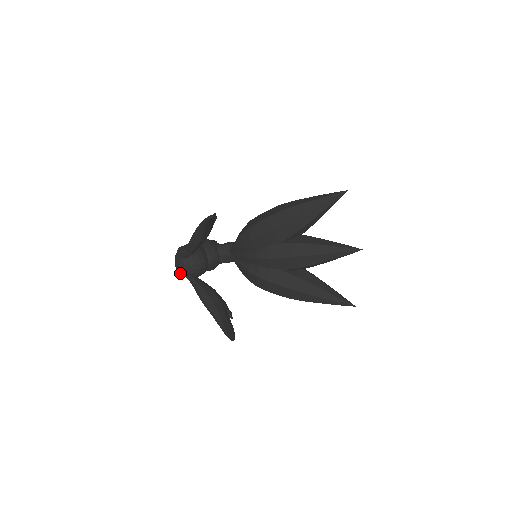
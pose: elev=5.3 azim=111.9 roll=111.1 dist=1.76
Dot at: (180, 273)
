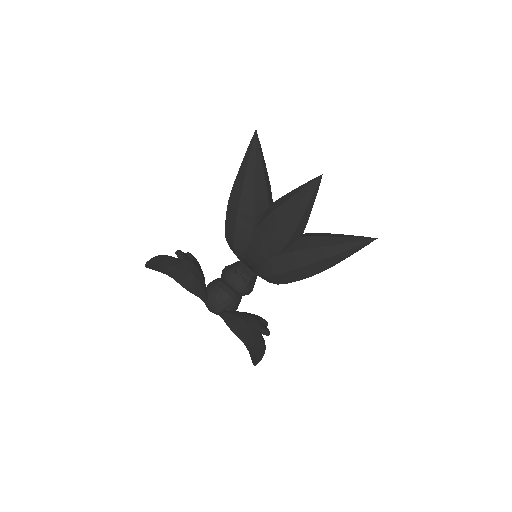
Dot at: occluded
